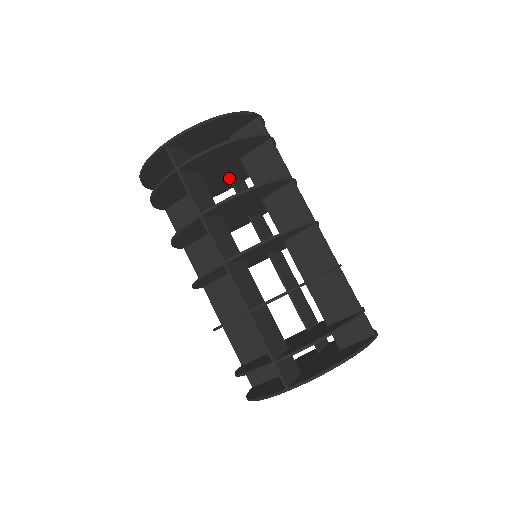
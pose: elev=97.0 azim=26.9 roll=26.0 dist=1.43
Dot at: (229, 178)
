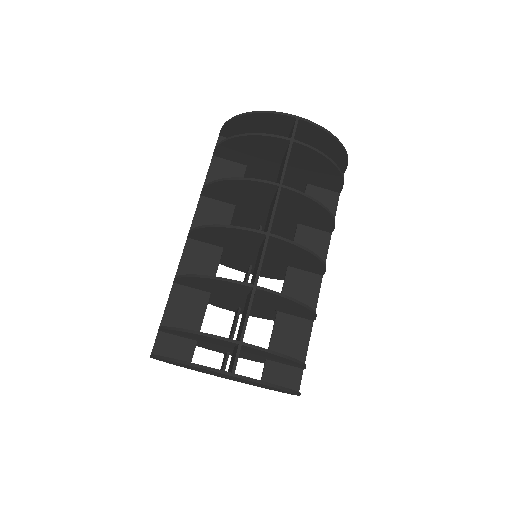
Dot at: (306, 183)
